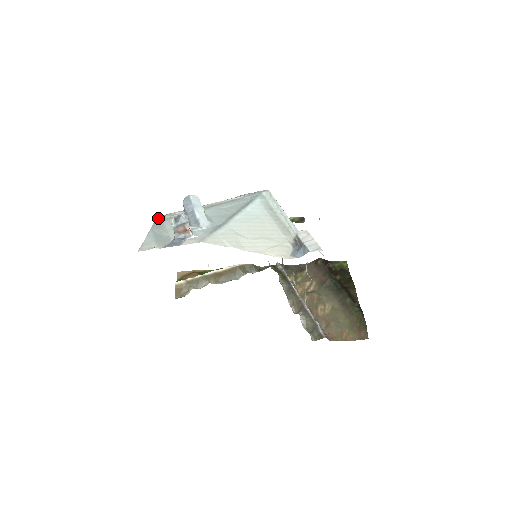
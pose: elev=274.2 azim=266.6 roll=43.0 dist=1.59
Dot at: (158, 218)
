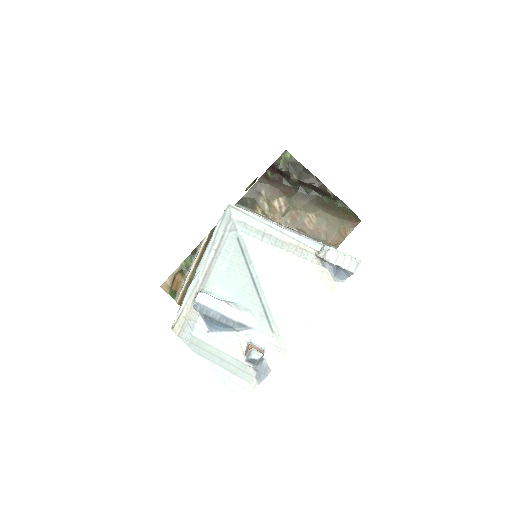
Dot at: (178, 332)
